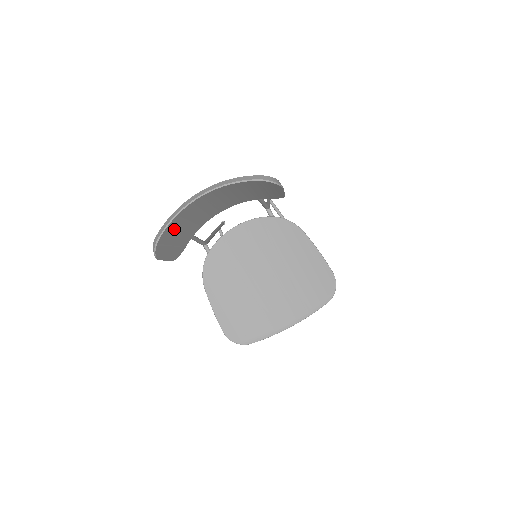
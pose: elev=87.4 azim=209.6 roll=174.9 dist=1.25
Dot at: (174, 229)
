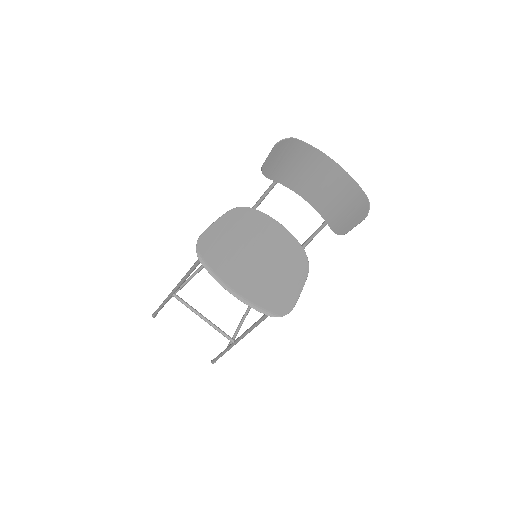
Dot at: (299, 154)
